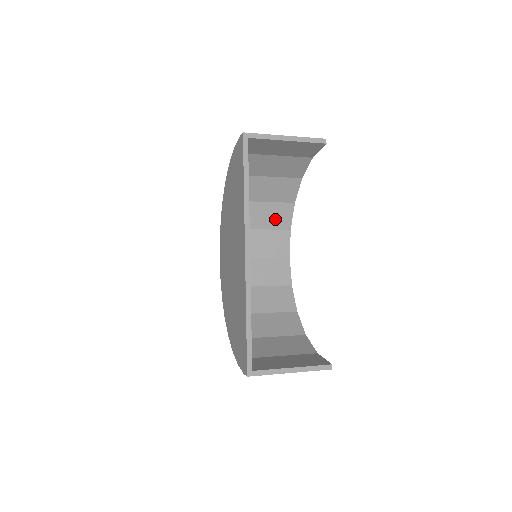
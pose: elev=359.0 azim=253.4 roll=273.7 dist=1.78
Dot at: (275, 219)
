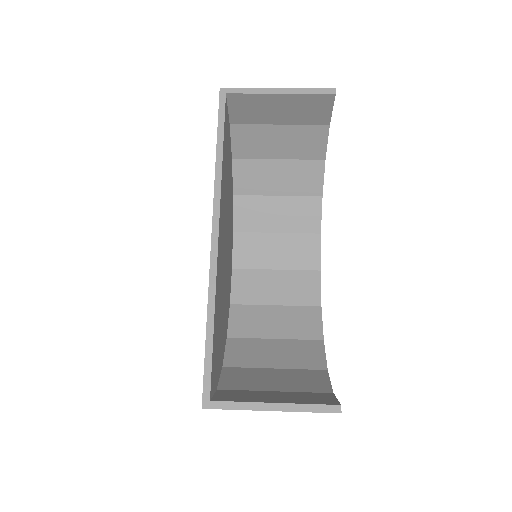
Dot at: (298, 219)
